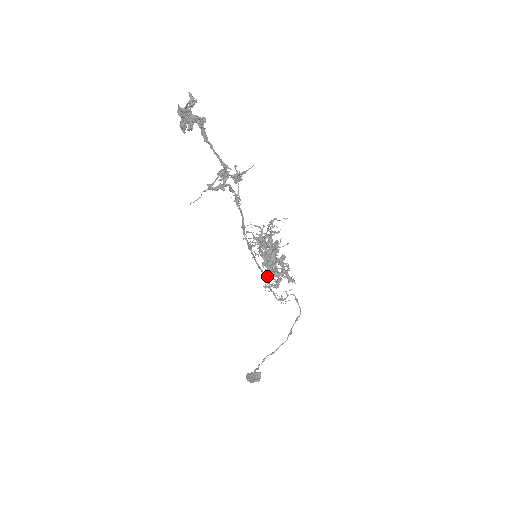
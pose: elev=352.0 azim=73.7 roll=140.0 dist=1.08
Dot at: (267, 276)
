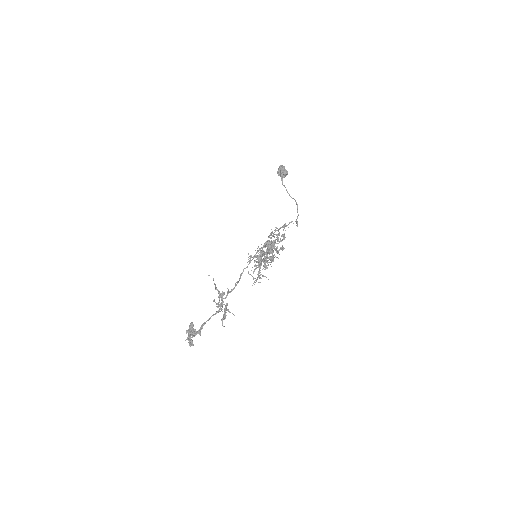
Dot at: occluded
